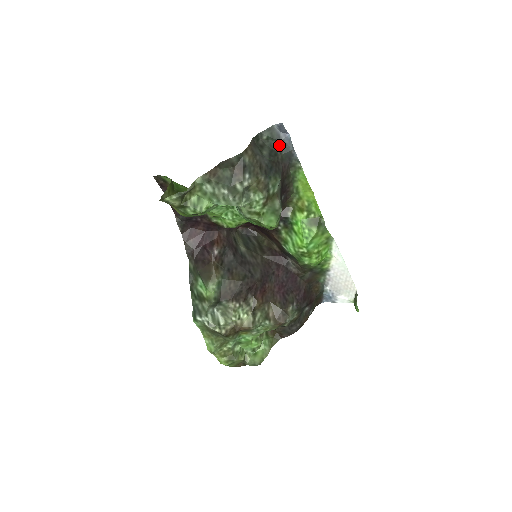
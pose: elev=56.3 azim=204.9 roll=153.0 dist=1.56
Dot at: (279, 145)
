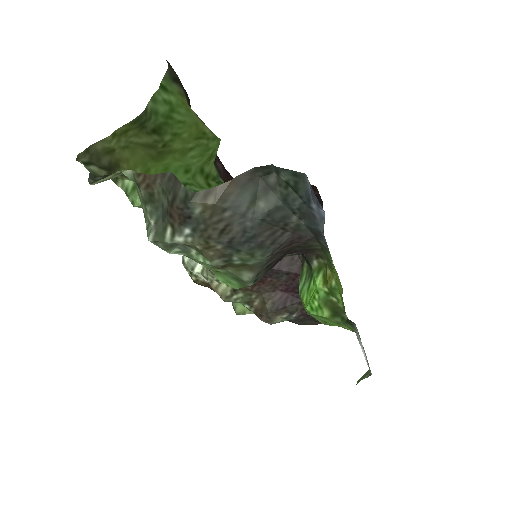
Dot at: (302, 208)
